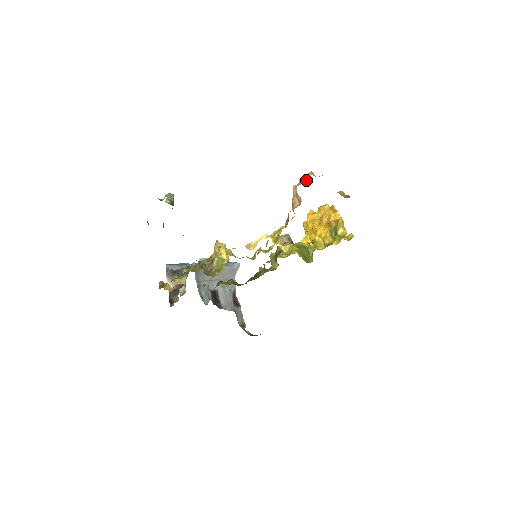
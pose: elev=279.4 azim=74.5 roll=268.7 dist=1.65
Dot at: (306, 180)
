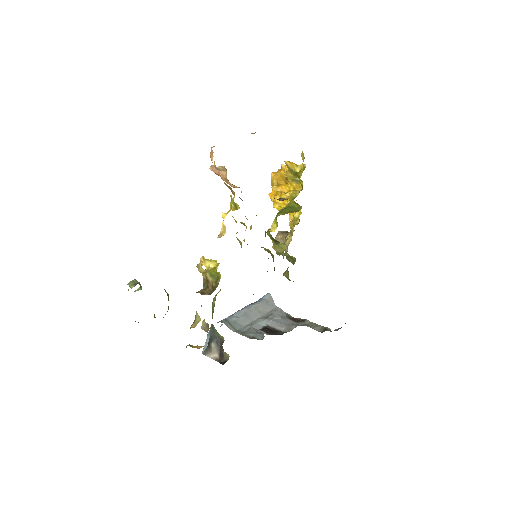
Dot at: occluded
